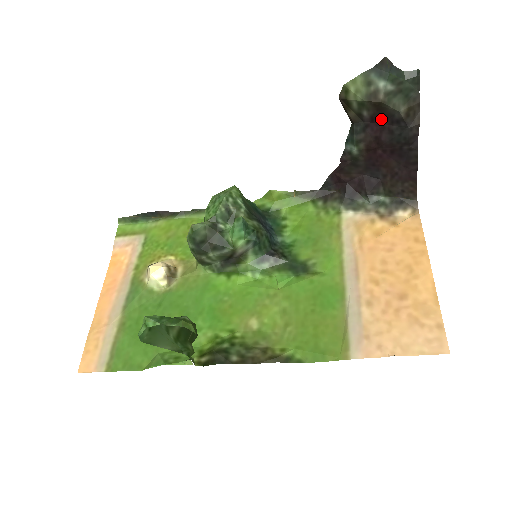
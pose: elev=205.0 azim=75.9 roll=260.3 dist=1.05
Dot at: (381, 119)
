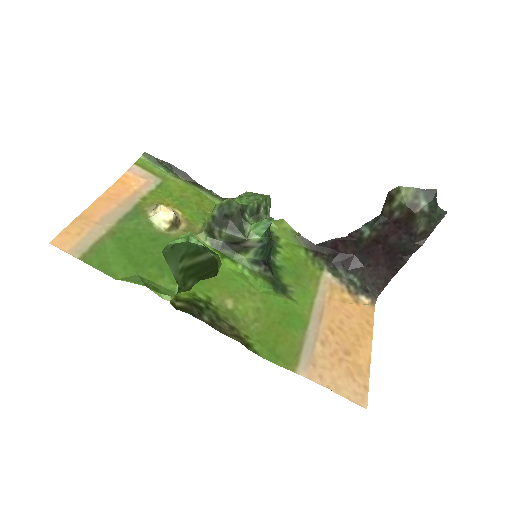
Dot at: (401, 225)
